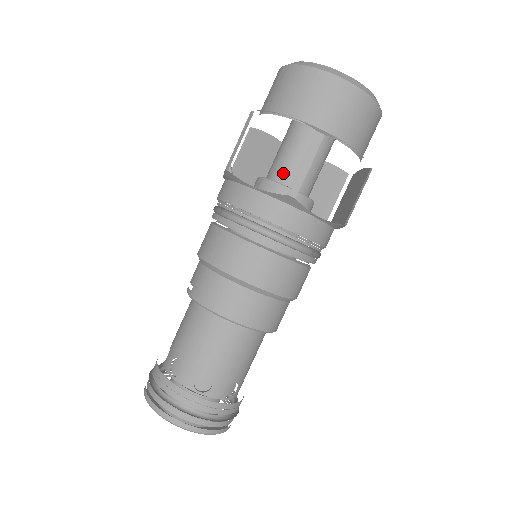
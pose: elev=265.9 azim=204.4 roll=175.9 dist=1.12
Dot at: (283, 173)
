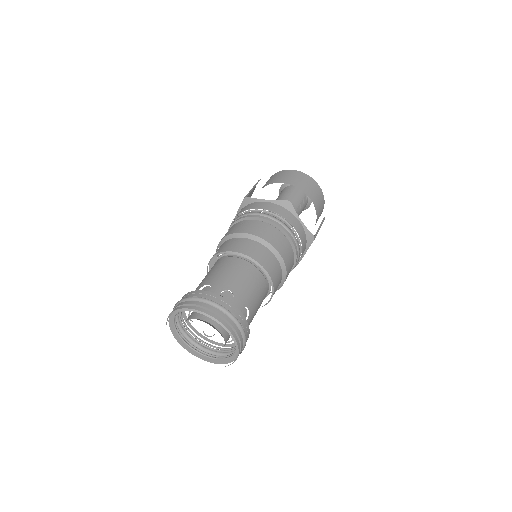
Dot at: (275, 213)
